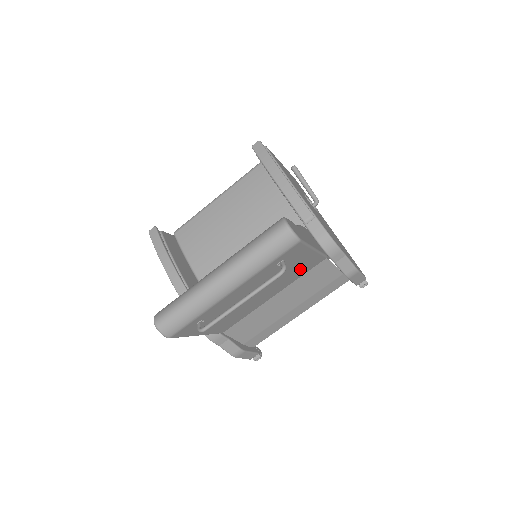
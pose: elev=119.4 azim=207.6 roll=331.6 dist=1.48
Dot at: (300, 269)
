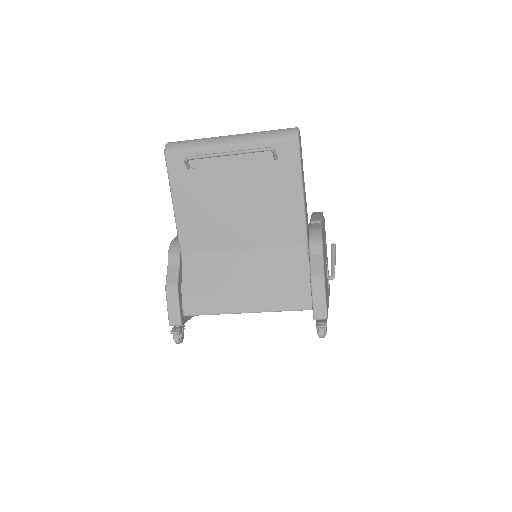
Dot at: (281, 221)
